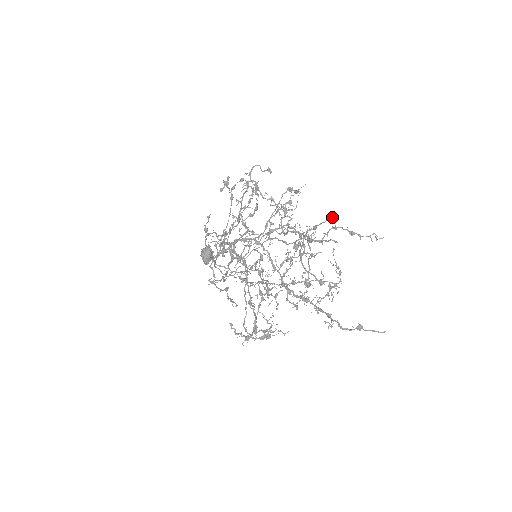
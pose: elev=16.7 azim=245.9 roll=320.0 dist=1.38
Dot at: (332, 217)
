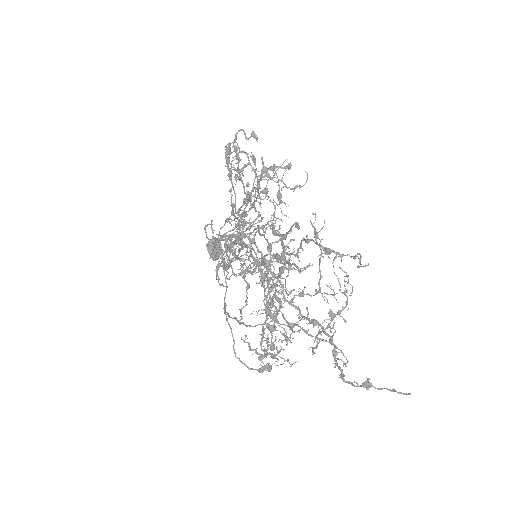
Dot at: occluded
